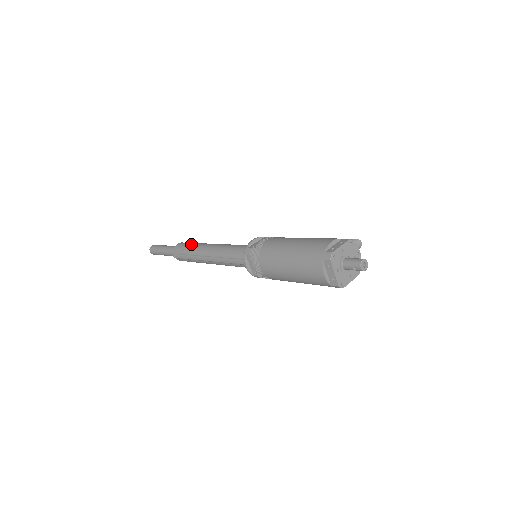
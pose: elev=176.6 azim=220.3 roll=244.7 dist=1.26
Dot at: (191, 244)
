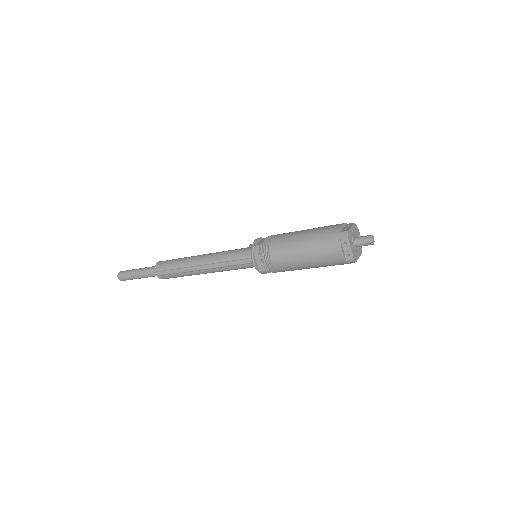
Dot at: (176, 259)
